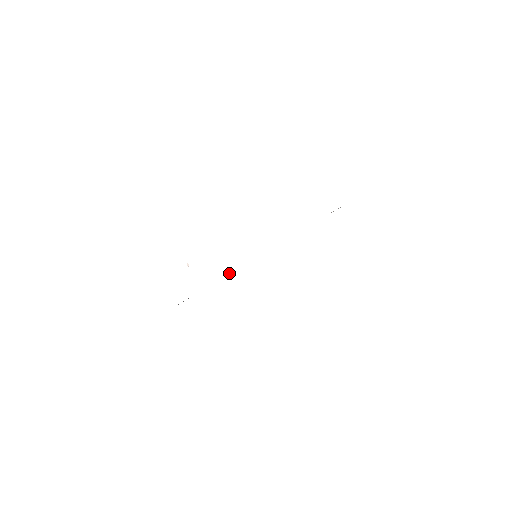
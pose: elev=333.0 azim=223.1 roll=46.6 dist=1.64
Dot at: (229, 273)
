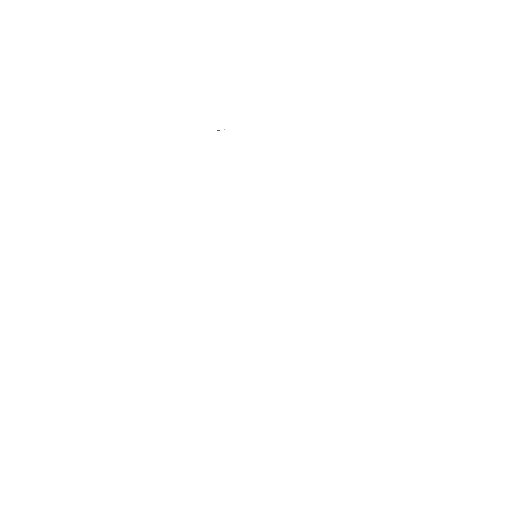
Dot at: occluded
